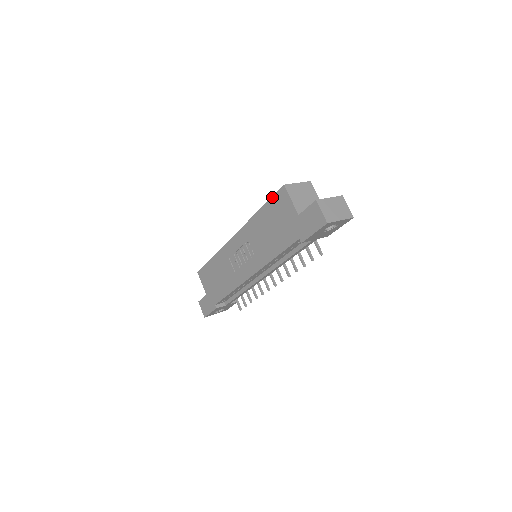
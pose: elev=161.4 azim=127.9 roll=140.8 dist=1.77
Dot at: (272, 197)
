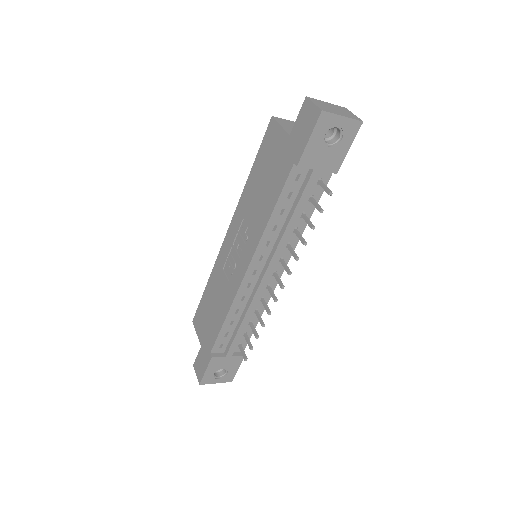
Dot at: (261, 143)
